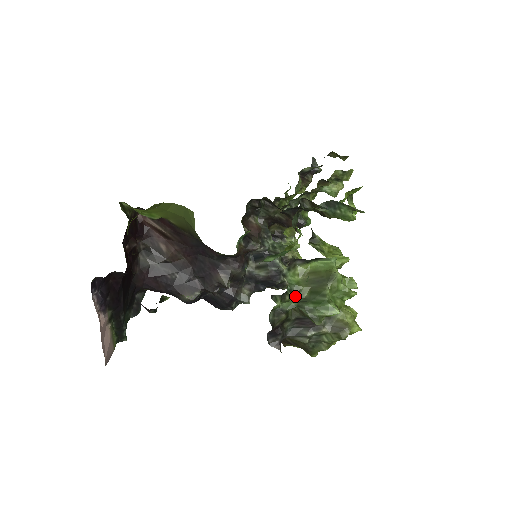
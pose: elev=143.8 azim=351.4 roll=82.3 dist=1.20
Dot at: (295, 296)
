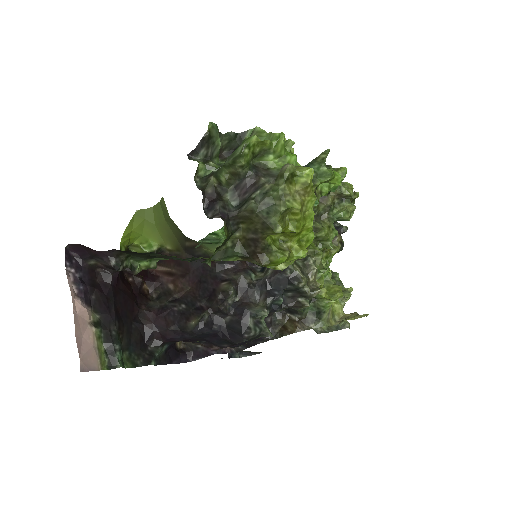
Dot at: occluded
